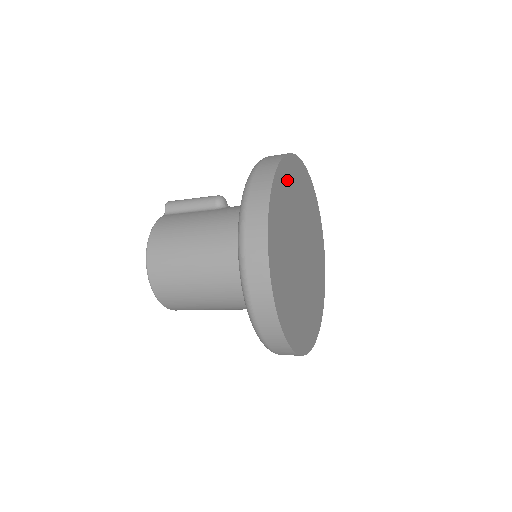
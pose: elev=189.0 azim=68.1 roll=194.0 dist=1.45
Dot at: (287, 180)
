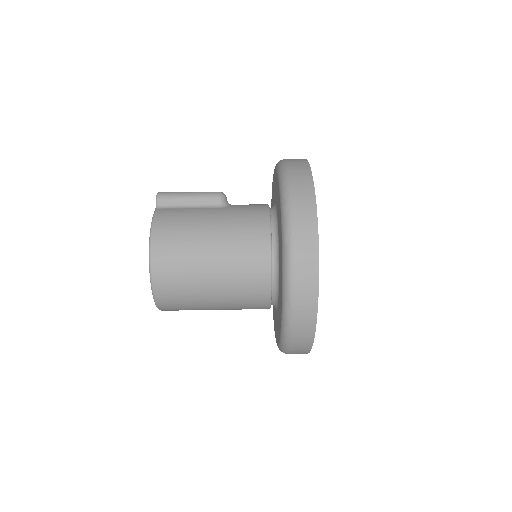
Dot at: occluded
